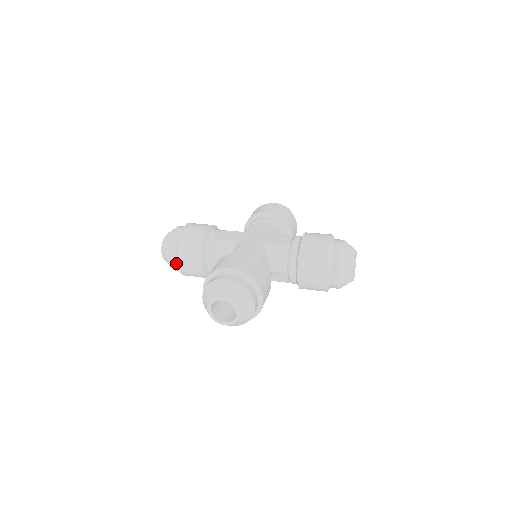
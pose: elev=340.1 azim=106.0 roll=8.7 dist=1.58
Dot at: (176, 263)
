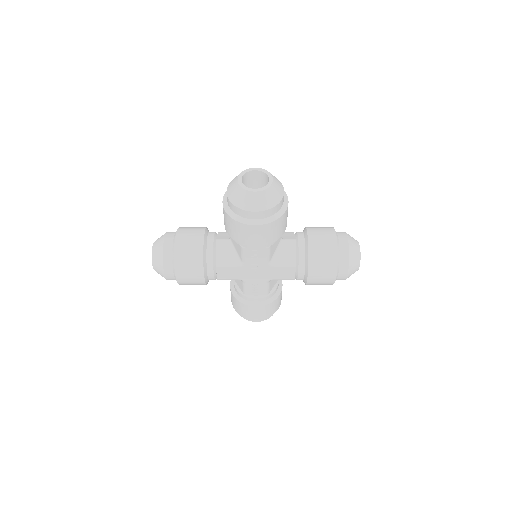
Dot at: (171, 244)
